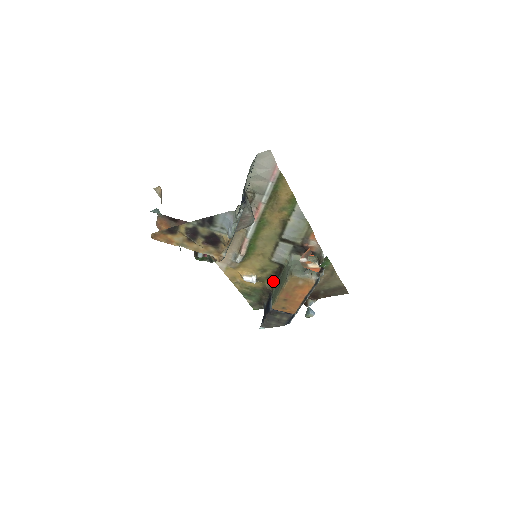
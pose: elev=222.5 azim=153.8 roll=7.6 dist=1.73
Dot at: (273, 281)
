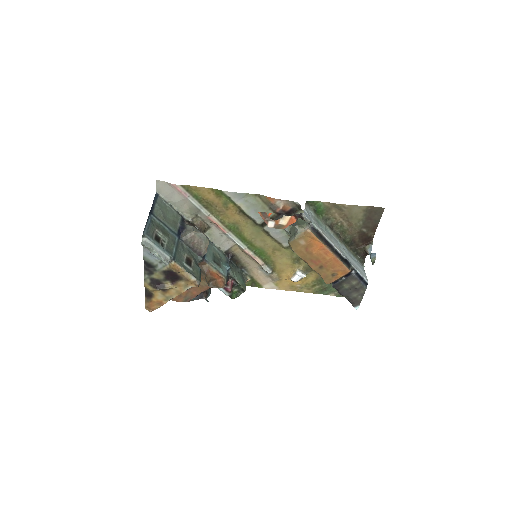
Dot at: occluded
